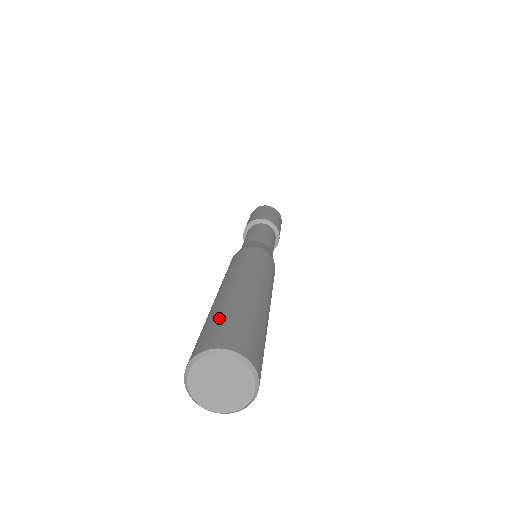
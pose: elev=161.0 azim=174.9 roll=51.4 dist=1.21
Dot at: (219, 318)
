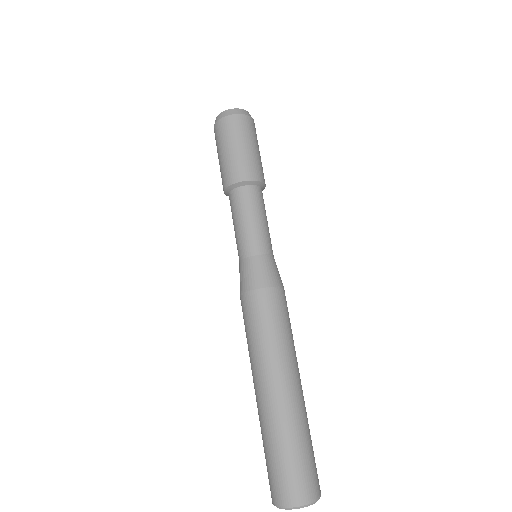
Dot at: (297, 457)
